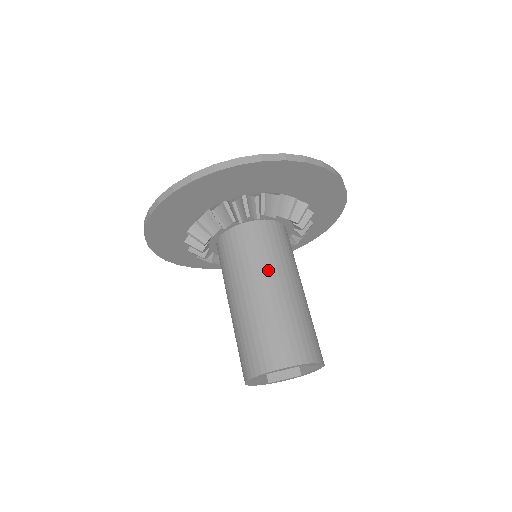
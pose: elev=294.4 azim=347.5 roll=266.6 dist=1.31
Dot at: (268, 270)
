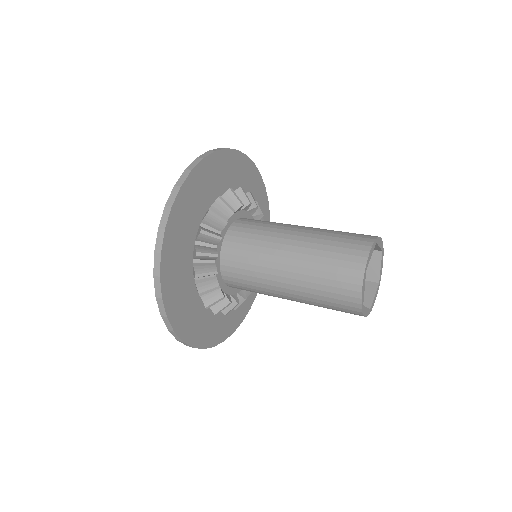
Dot at: (280, 231)
